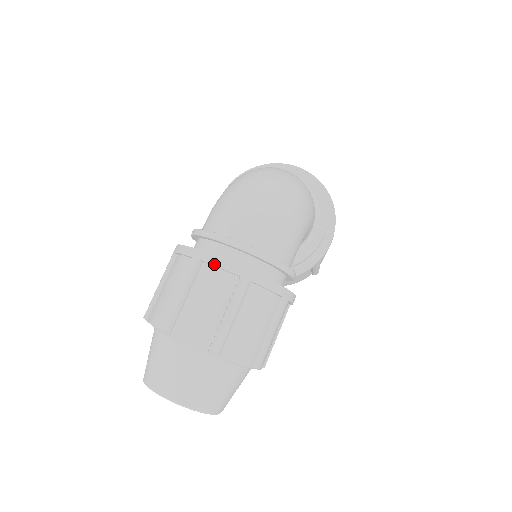
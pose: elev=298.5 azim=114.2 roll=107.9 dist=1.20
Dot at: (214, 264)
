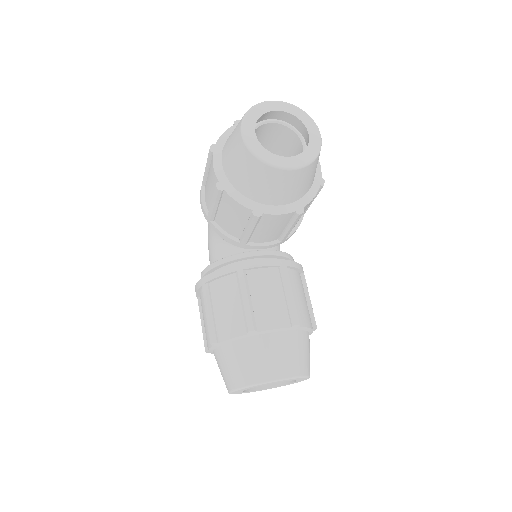
Dot at: occluded
